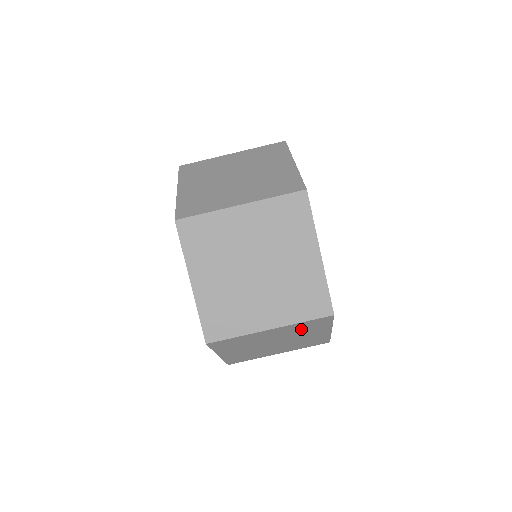
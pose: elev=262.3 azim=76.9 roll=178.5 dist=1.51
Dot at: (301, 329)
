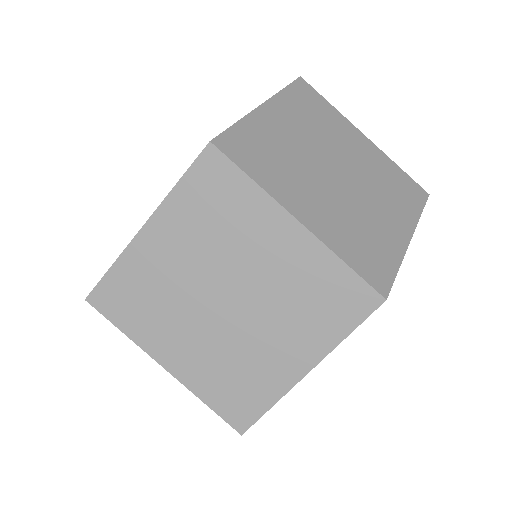
Dot at: occluded
